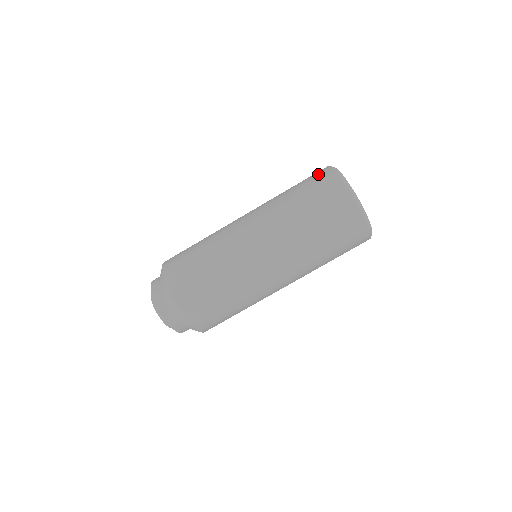
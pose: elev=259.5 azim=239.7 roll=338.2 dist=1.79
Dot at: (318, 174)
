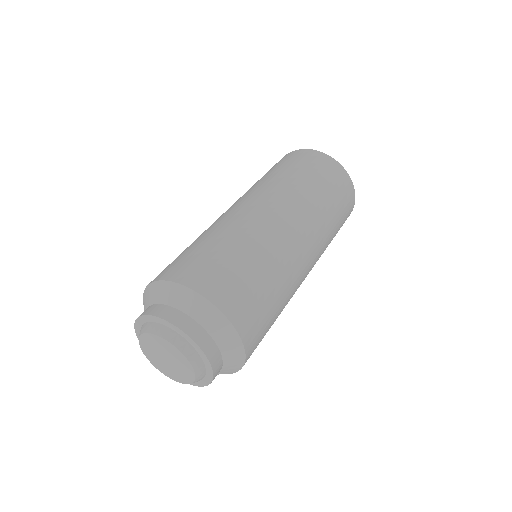
Dot at: occluded
